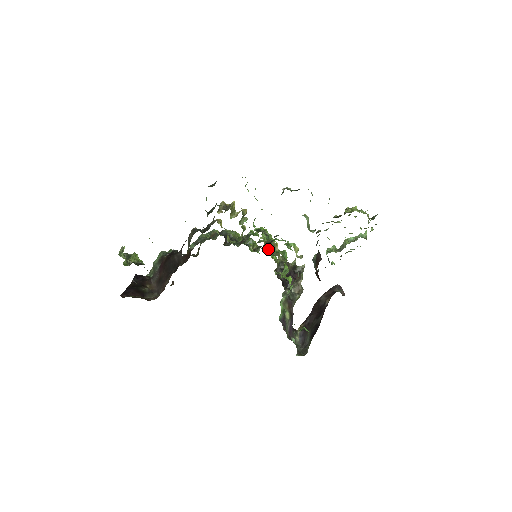
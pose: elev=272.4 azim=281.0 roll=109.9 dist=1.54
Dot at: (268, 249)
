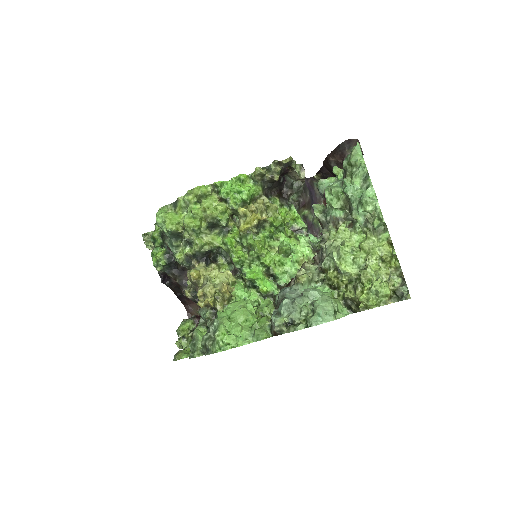
Dot at: (243, 201)
